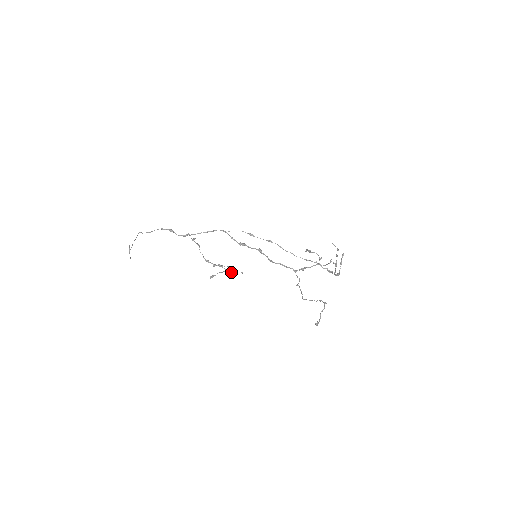
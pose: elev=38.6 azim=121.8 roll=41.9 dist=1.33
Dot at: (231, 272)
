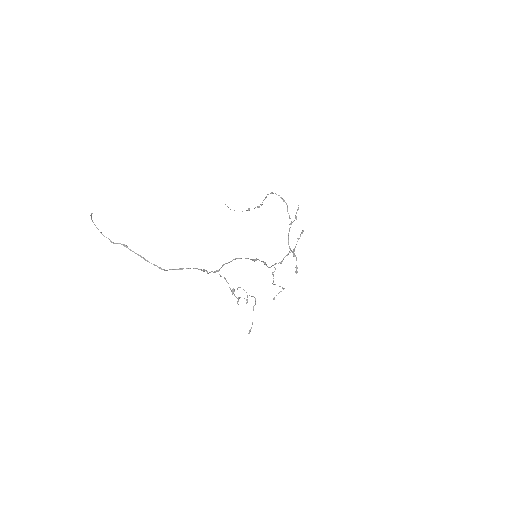
Dot at: occluded
